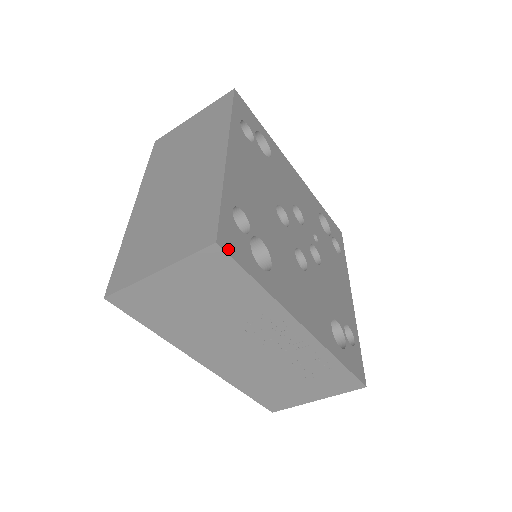
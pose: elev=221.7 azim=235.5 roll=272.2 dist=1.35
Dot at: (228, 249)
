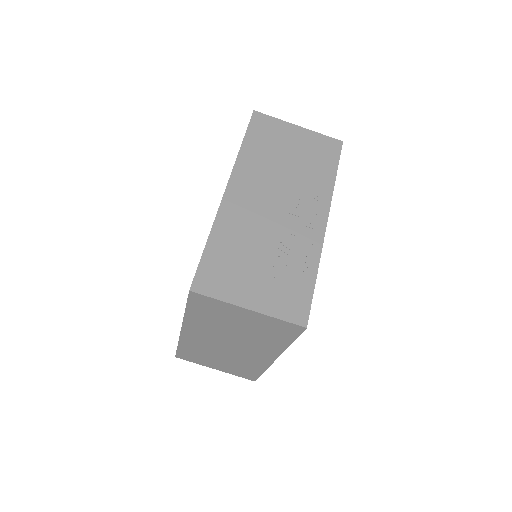
Dot at: (340, 152)
